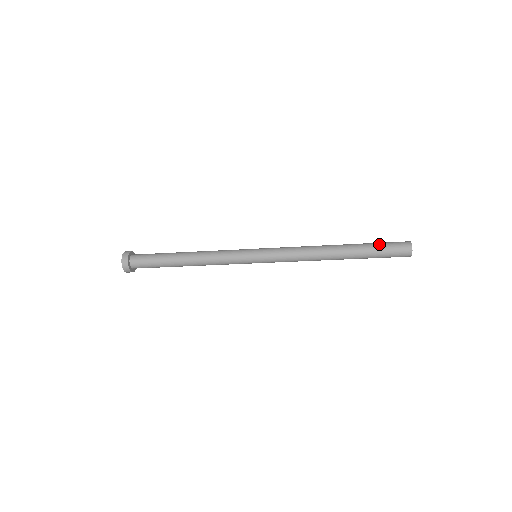
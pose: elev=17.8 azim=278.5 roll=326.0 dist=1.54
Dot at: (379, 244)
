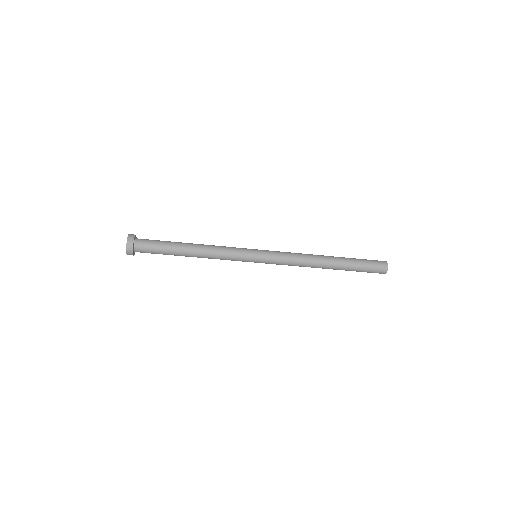
Dot at: occluded
